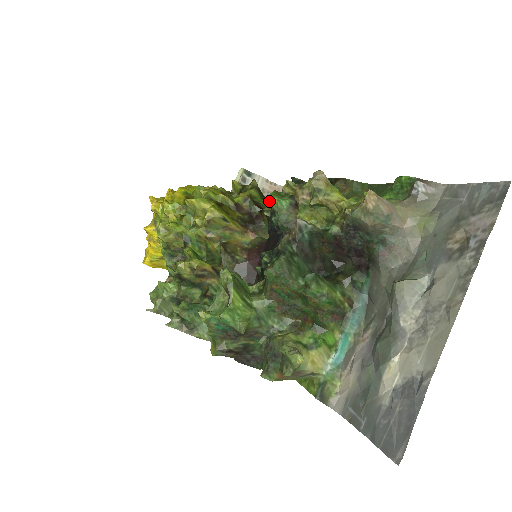
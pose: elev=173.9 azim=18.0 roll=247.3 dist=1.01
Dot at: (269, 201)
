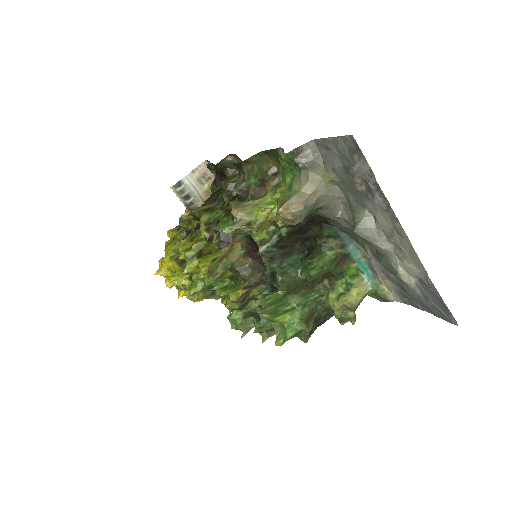
Dot at: (217, 204)
